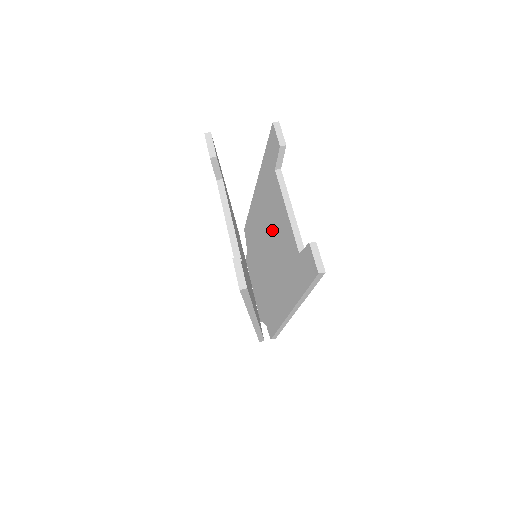
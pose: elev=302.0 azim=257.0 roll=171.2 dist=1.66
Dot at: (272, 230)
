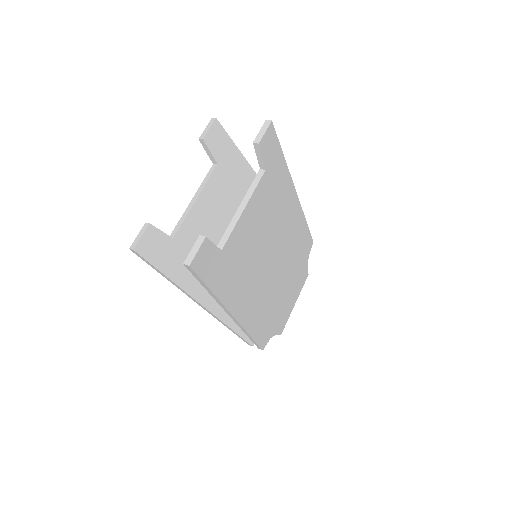
Dot at: occluded
